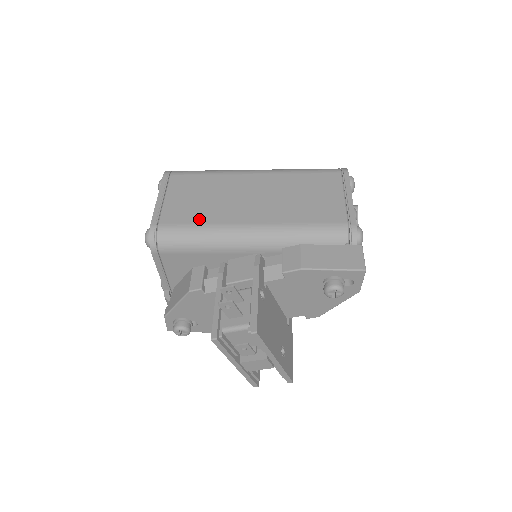
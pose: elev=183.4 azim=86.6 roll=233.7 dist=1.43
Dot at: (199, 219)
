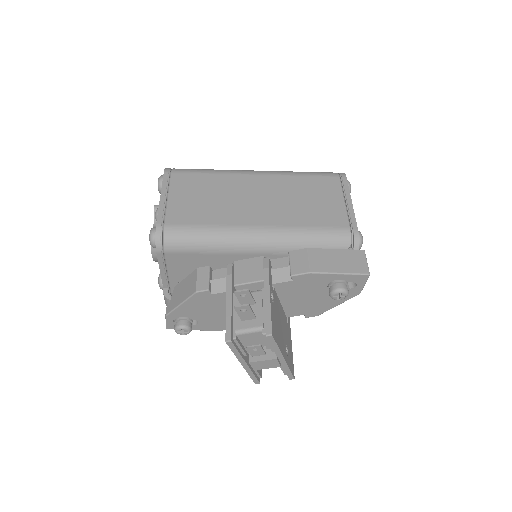
Dot at: (205, 220)
